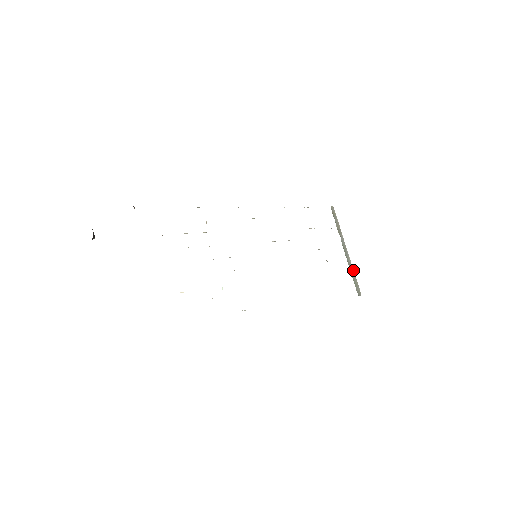
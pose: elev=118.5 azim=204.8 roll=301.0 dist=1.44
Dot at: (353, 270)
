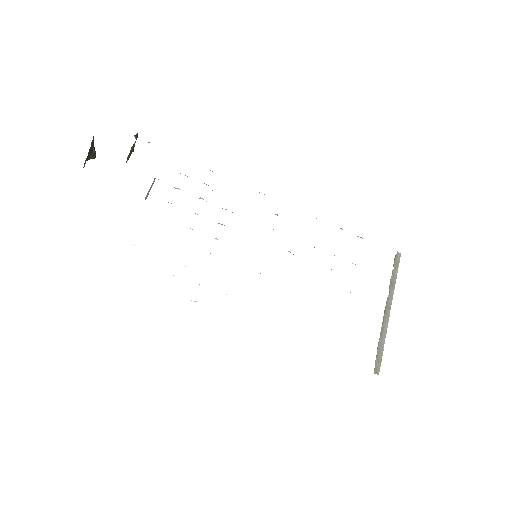
Dot at: (384, 339)
